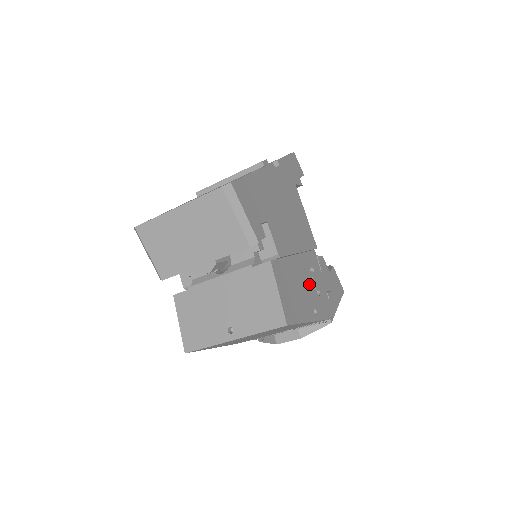
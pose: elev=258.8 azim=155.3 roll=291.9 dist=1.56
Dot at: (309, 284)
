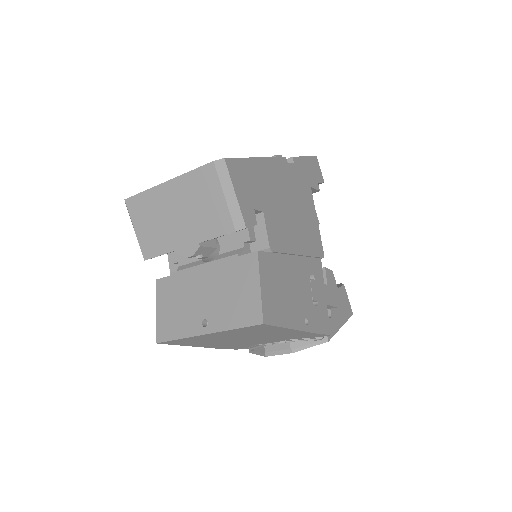
Dot at: (305, 290)
